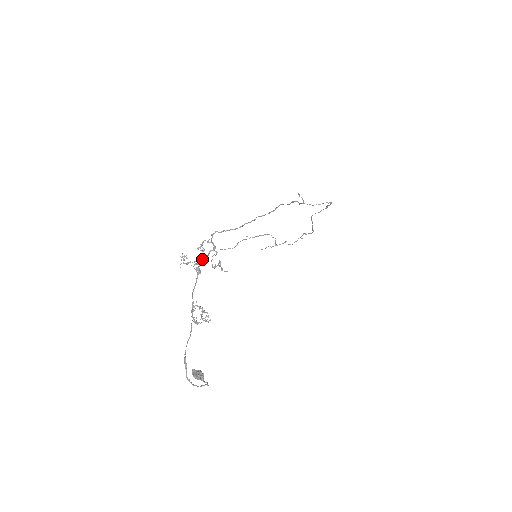
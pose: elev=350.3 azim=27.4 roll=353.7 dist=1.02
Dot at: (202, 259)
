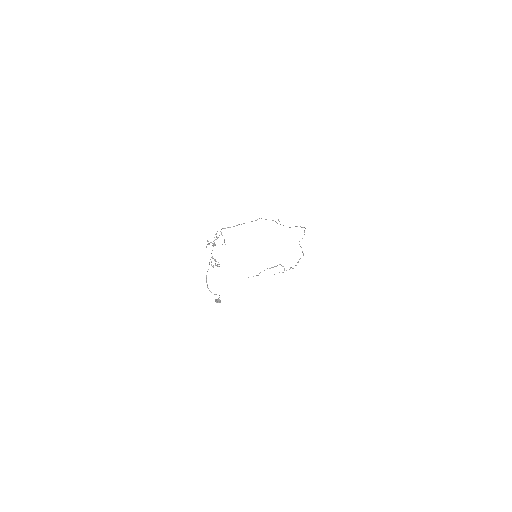
Dot at: (216, 239)
